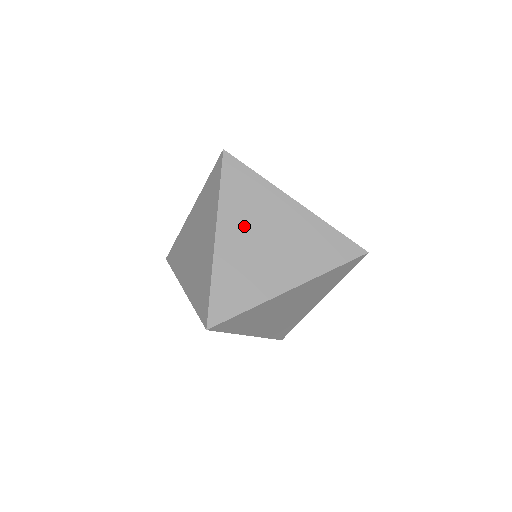
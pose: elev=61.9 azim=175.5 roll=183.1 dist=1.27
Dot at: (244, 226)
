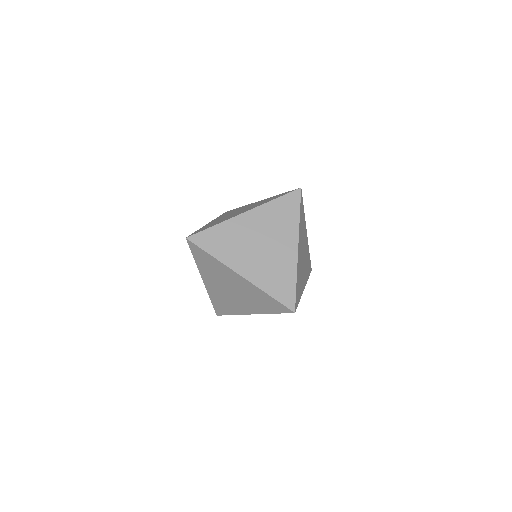
Dot at: (262, 225)
